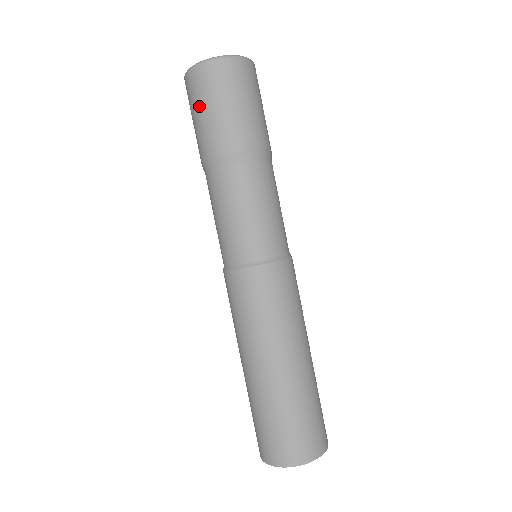
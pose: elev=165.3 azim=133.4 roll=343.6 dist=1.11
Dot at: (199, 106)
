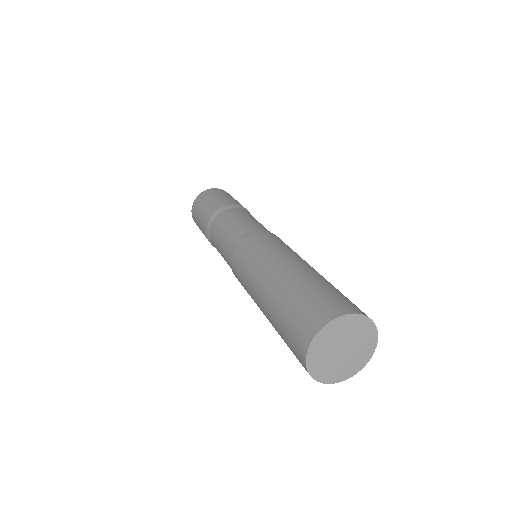
Dot at: (197, 216)
